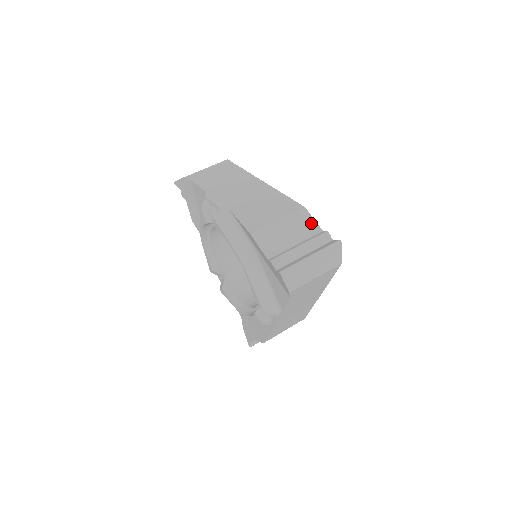
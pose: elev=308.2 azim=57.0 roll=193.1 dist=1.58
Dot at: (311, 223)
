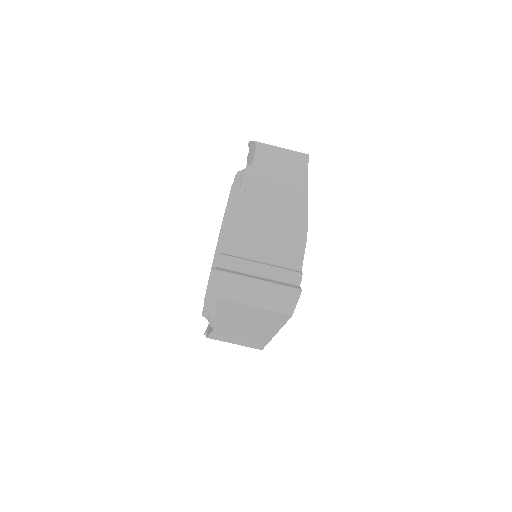
Dot at: (298, 255)
